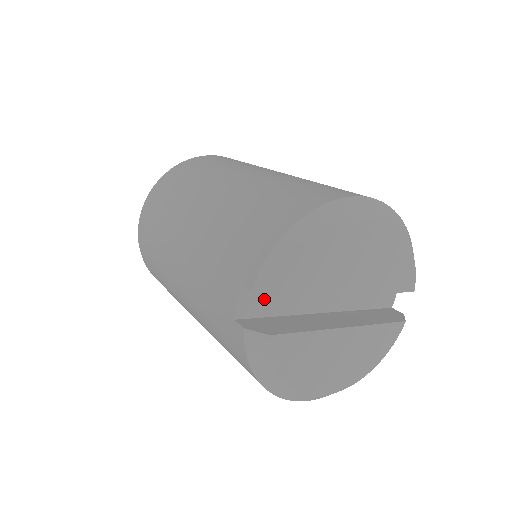
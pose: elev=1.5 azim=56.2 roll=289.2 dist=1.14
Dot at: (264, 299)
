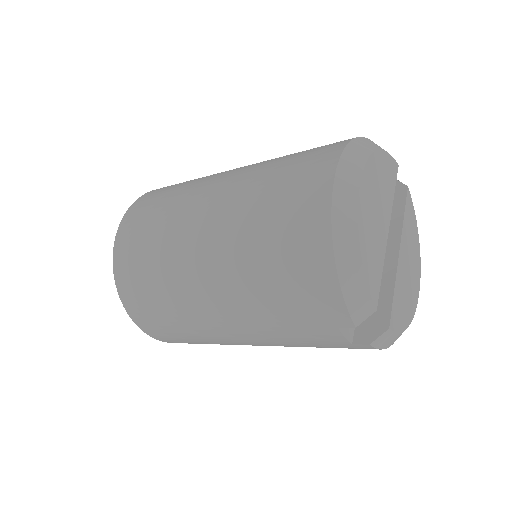
Dot at: occluded
